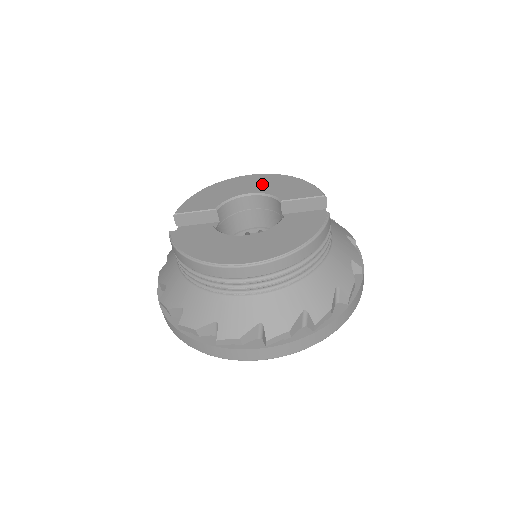
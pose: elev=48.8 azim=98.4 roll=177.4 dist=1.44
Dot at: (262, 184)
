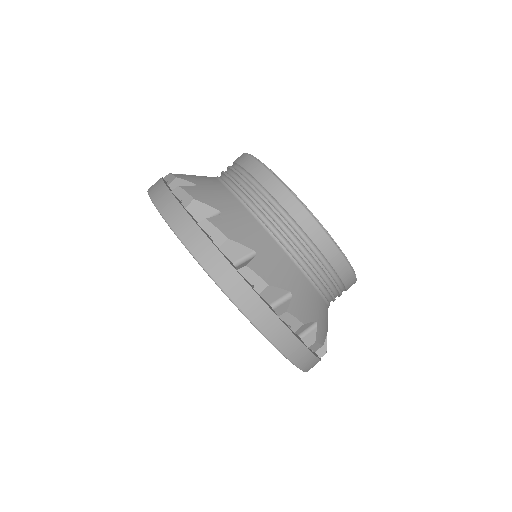
Dot at: occluded
